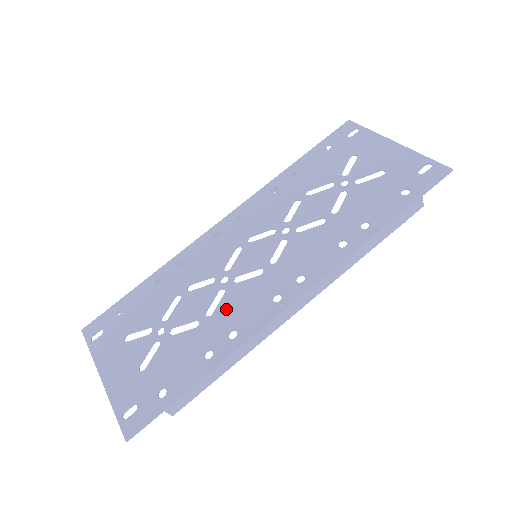
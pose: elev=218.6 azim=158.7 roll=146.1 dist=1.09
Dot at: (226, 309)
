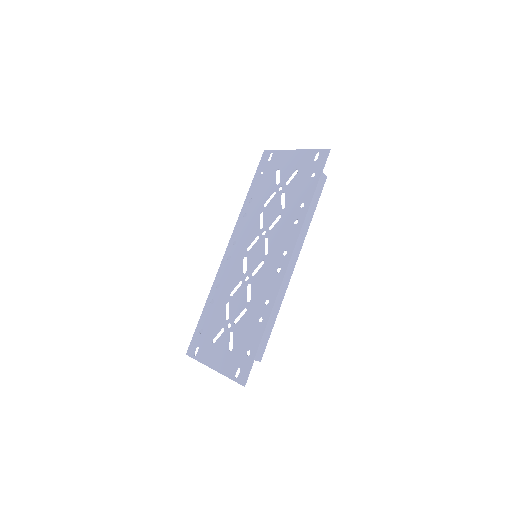
Dot at: (256, 292)
